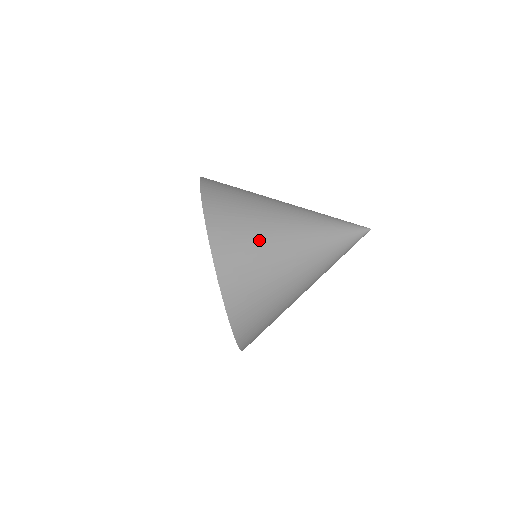
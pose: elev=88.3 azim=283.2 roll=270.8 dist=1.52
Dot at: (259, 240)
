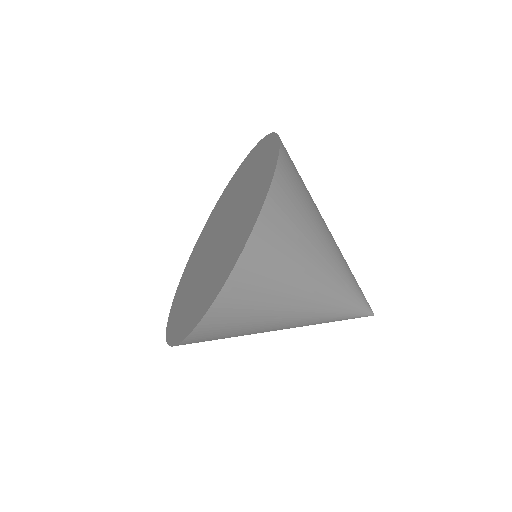
Dot at: (306, 230)
